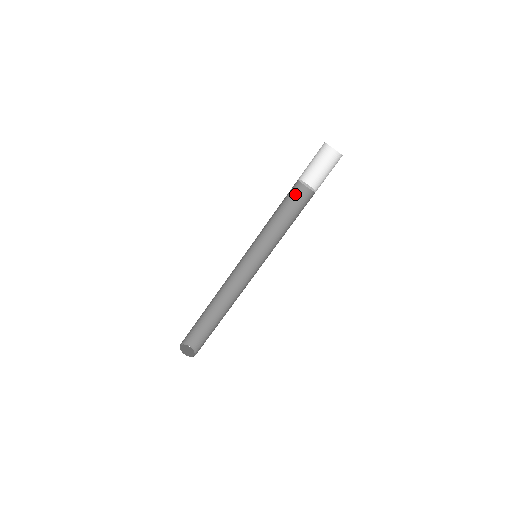
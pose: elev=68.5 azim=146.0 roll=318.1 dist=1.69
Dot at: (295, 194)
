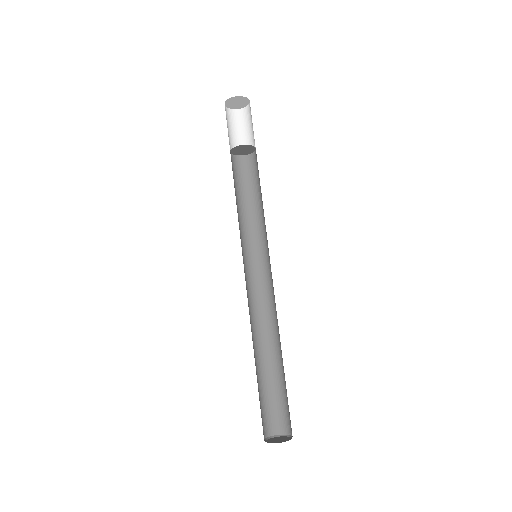
Dot at: (239, 172)
